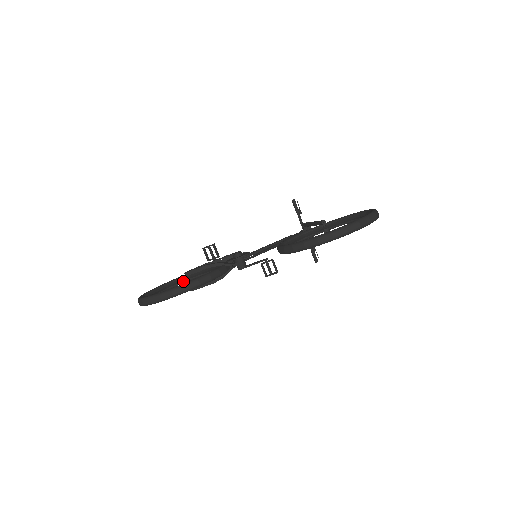
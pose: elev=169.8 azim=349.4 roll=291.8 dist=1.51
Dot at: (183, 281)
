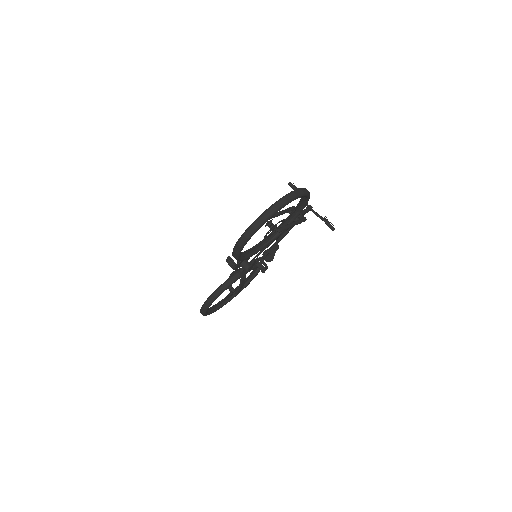
Dot at: (231, 287)
